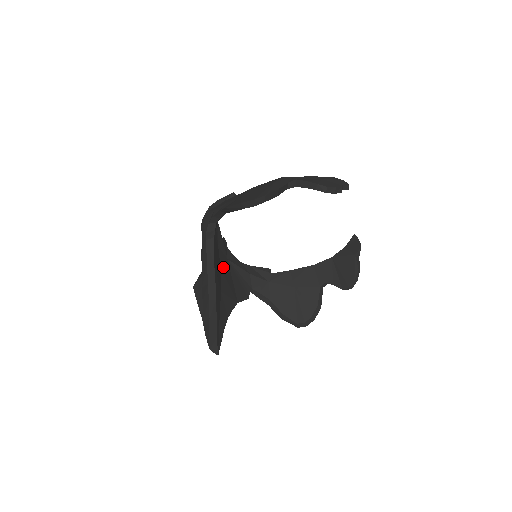
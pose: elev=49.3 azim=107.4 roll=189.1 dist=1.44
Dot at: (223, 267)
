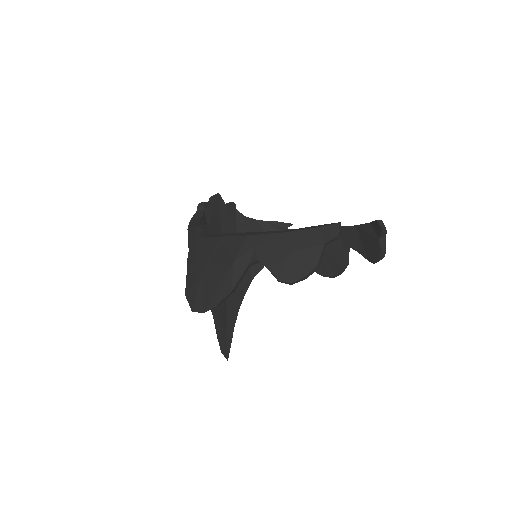
Dot at: occluded
